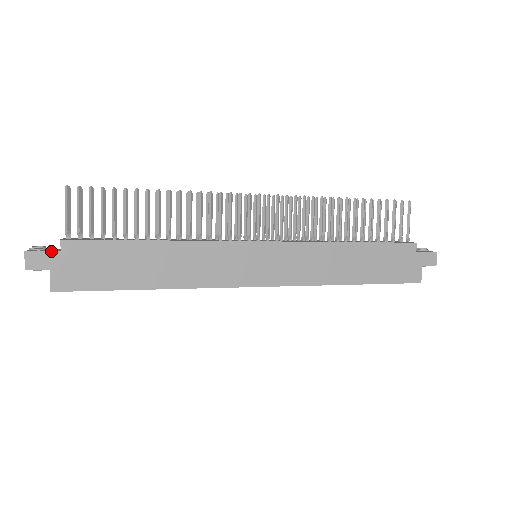
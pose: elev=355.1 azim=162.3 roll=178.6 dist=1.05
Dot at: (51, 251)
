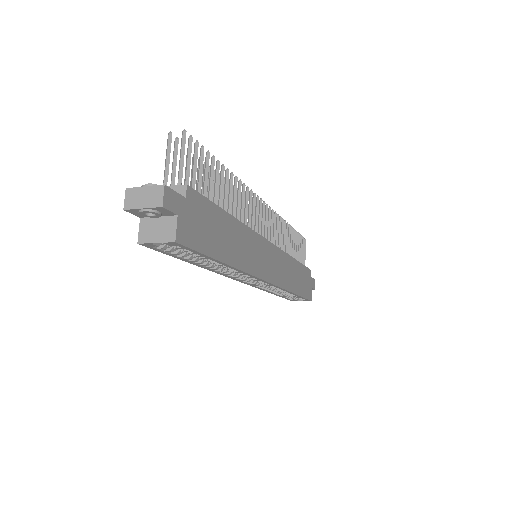
Dot at: (180, 194)
